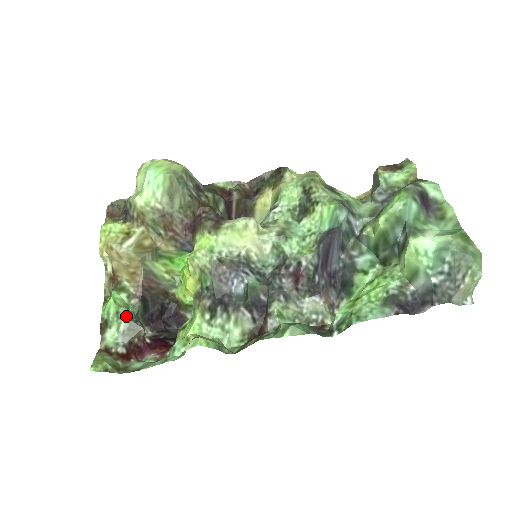
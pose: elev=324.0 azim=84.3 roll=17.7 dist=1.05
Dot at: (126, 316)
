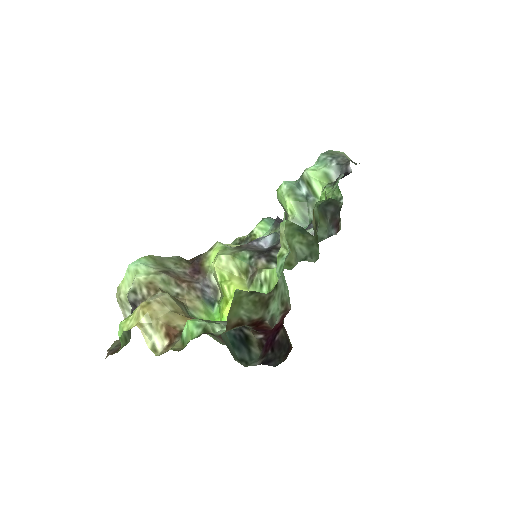
Dot at: (217, 321)
